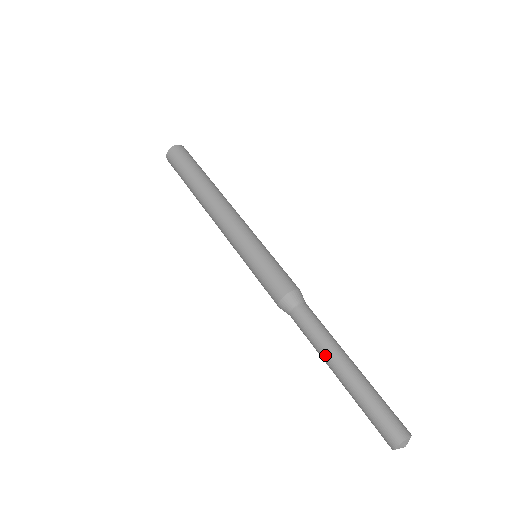
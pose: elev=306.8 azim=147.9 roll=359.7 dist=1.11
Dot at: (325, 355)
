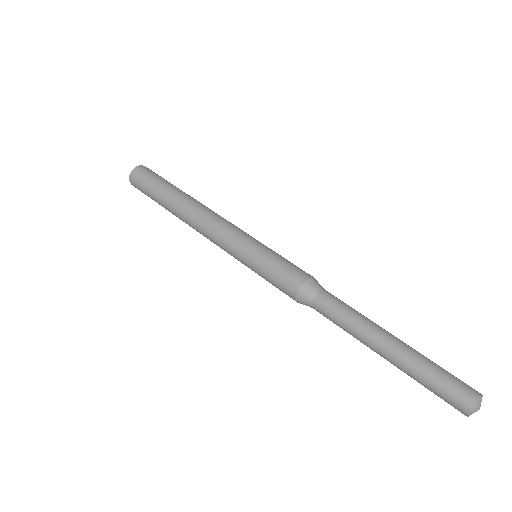
Dot at: (364, 335)
